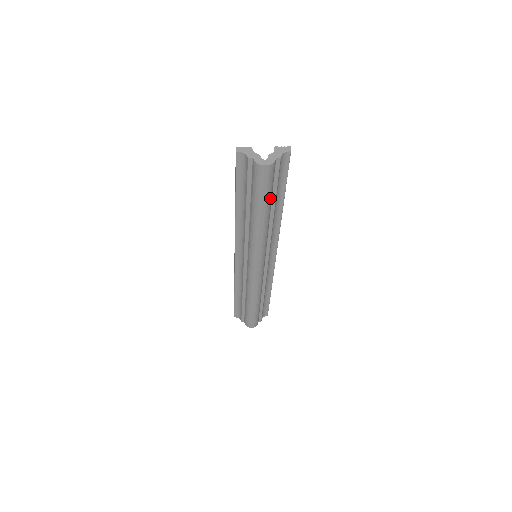
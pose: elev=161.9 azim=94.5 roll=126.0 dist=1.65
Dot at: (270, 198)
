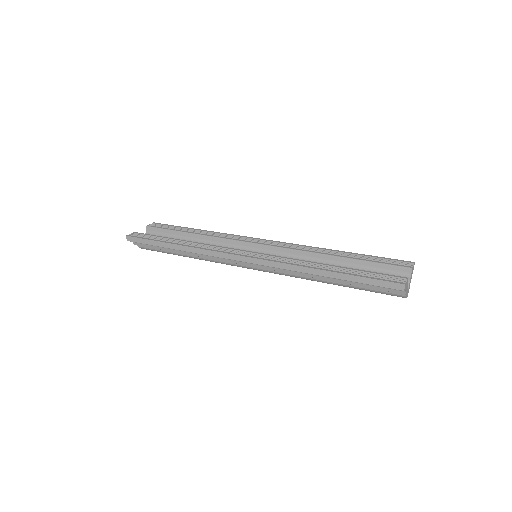
Dot at: occluded
